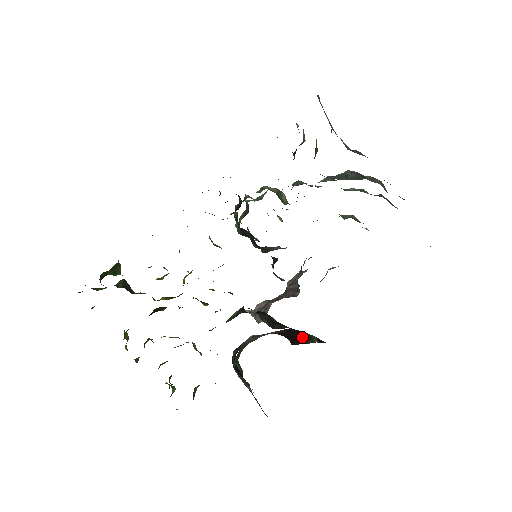
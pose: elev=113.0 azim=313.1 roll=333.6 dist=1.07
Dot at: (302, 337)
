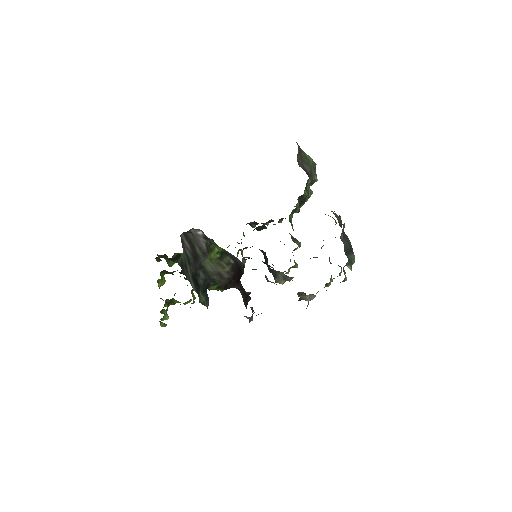
Dot at: (241, 274)
